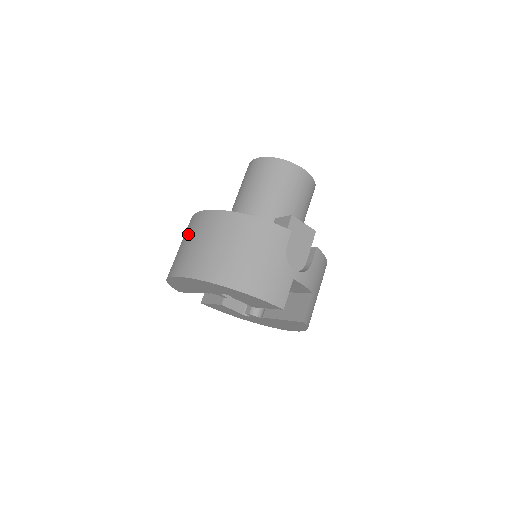
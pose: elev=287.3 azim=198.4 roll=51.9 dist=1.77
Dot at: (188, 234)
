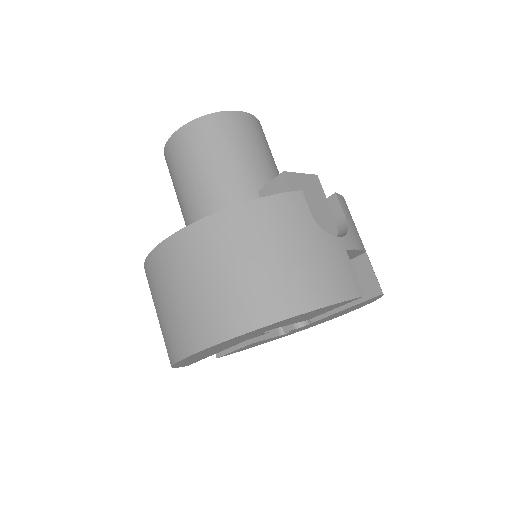
Dot at: (162, 287)
